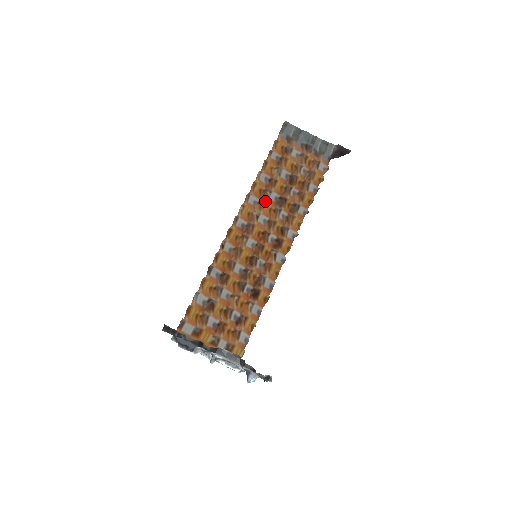
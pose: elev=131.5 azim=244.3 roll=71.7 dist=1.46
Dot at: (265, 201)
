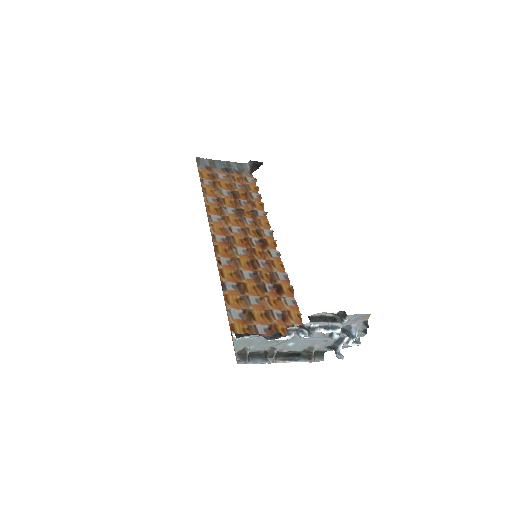
Dot at: (226, 216)
